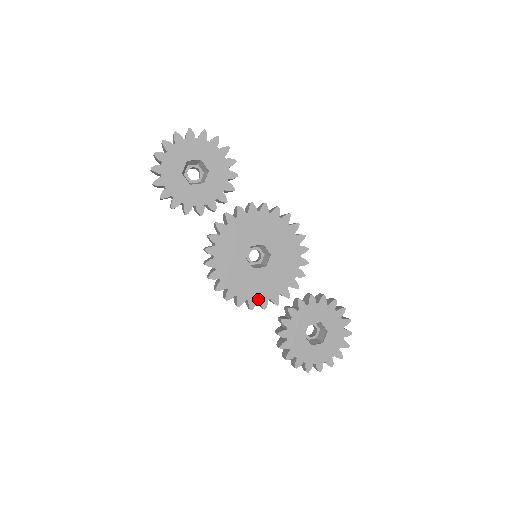
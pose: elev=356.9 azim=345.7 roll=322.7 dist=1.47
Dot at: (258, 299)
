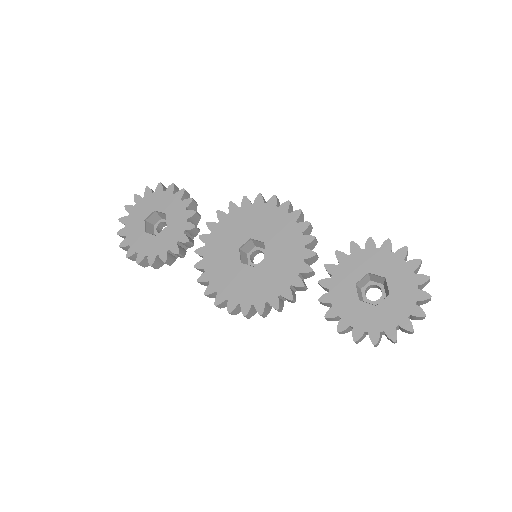
Dot at: (278, 294)
